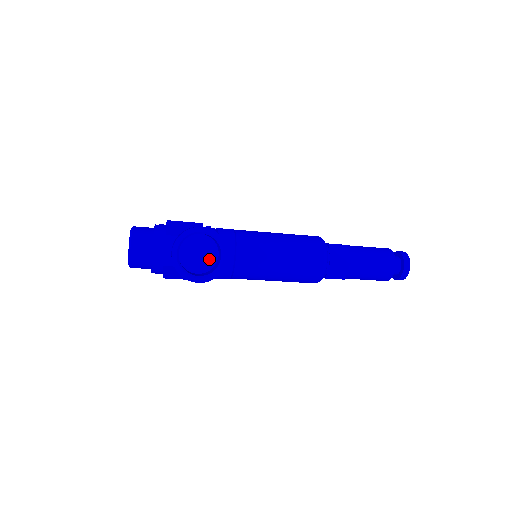
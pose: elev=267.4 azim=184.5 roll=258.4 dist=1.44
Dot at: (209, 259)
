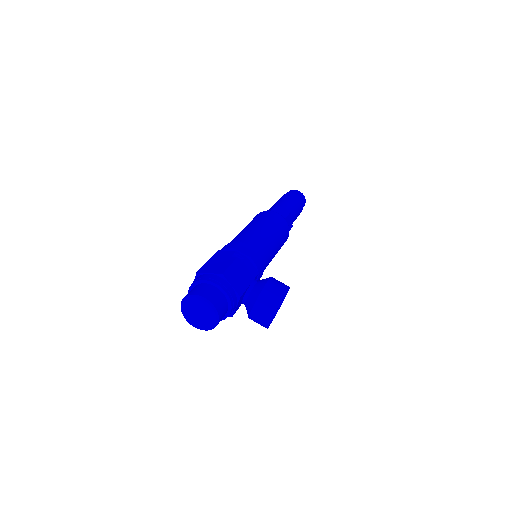
Dot at: occluded
